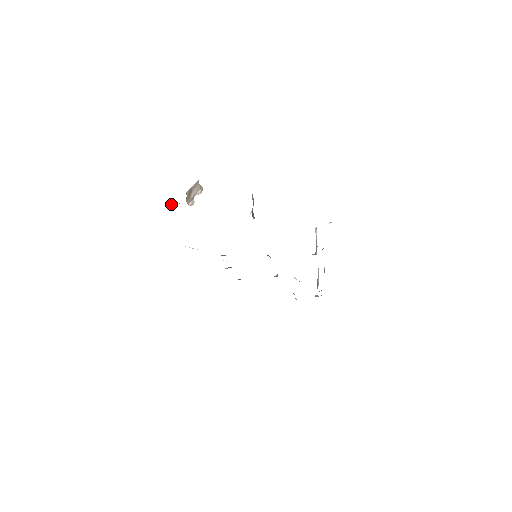
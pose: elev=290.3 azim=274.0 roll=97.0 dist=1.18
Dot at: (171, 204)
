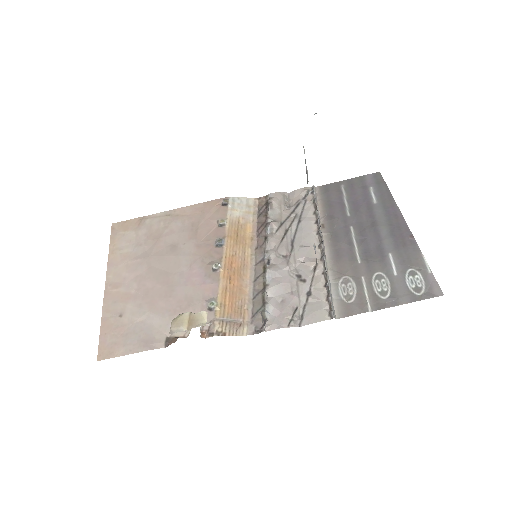
Dot at: occluded
